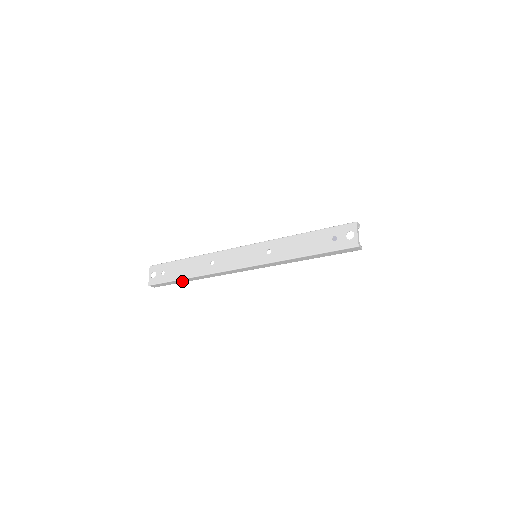
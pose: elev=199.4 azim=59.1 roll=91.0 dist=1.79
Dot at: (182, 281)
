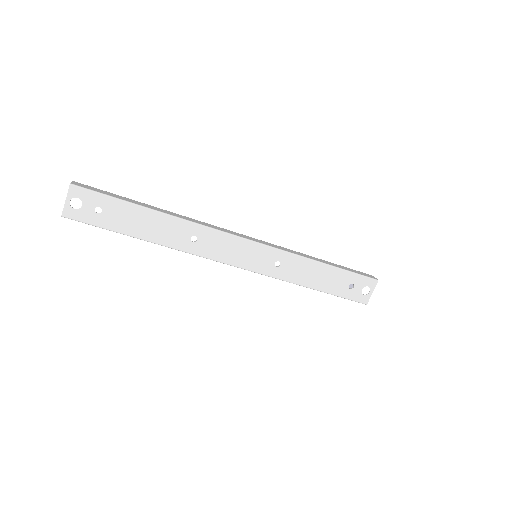
Dot at: occluded
